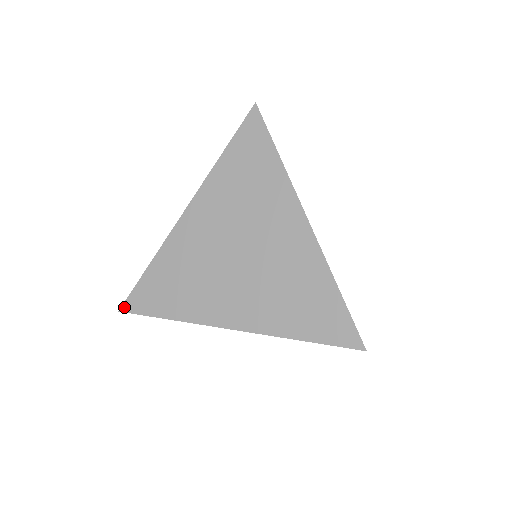
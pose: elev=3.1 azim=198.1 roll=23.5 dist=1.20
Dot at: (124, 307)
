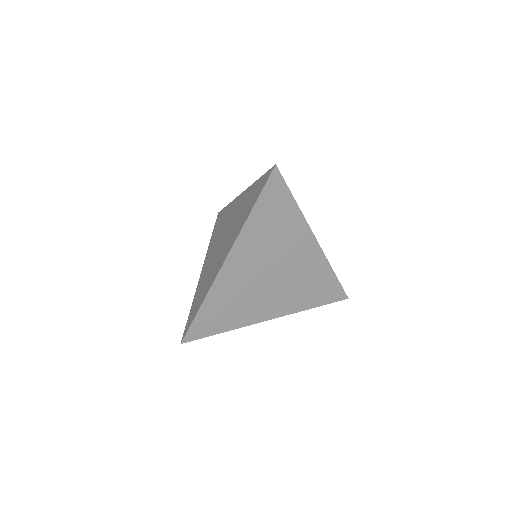
Dot at: (183, 338)
